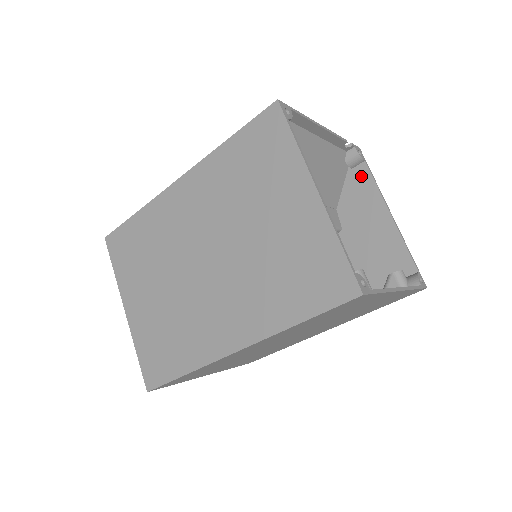
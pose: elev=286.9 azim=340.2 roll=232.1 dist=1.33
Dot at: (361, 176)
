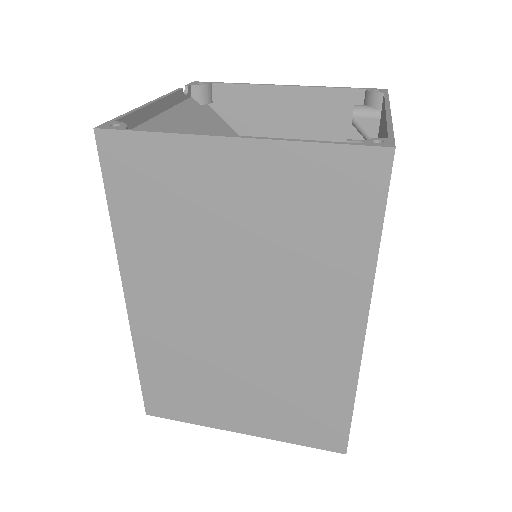
Dot at: (226, 96)
